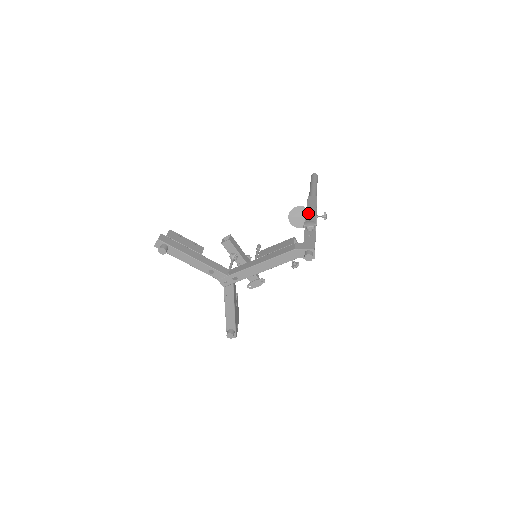
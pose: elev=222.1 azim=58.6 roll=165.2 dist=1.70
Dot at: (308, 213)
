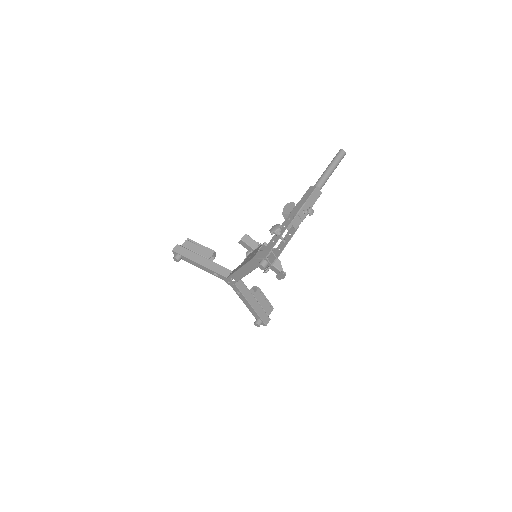
Dot at: (293, 211)
